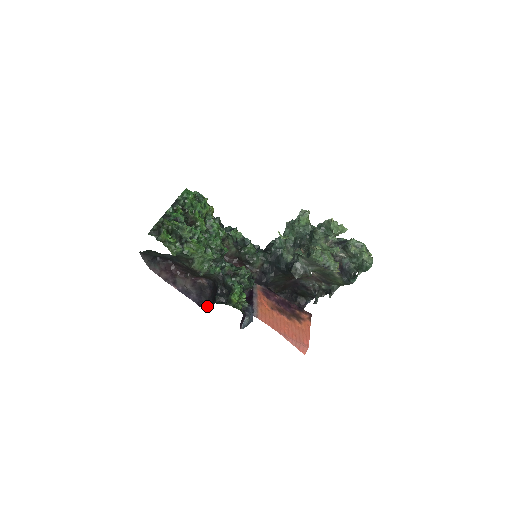
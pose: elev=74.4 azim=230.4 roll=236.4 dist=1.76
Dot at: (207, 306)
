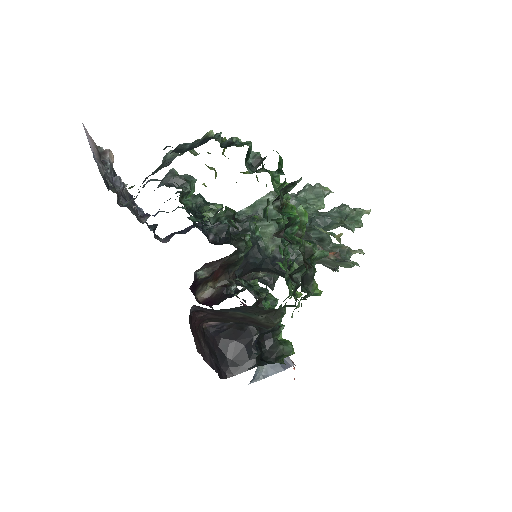
Dot at: (223, 370)
